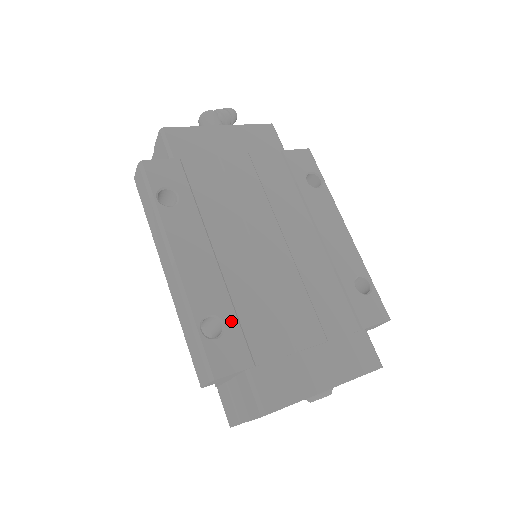
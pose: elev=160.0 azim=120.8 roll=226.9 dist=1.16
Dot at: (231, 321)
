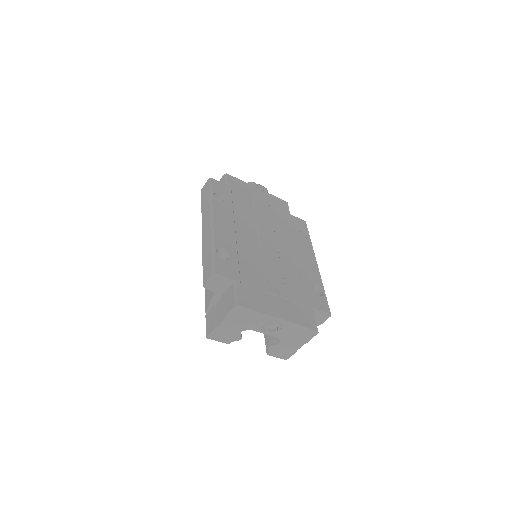
Dot at: (234, 258)
